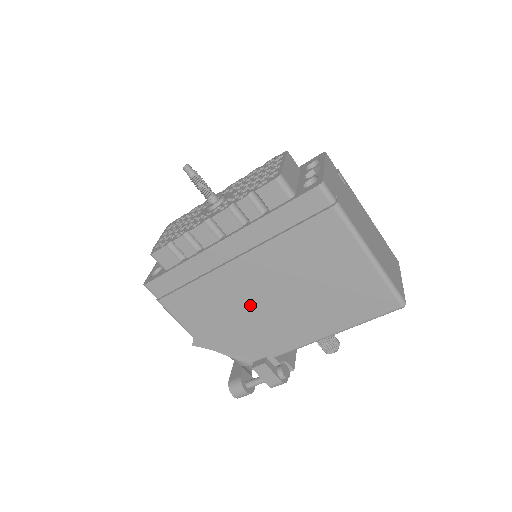
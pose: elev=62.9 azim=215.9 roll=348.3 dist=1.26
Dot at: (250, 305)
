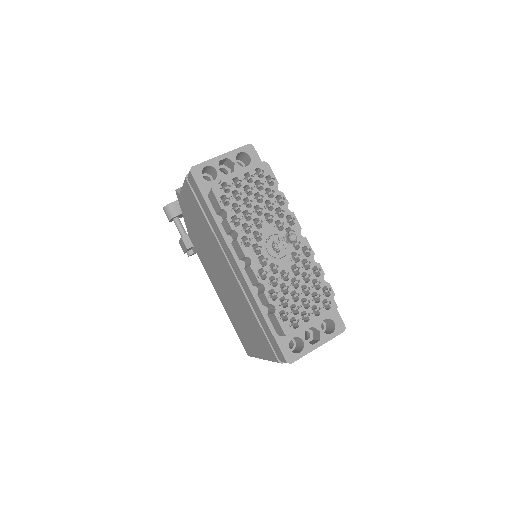
Dot at: (213, 258)
